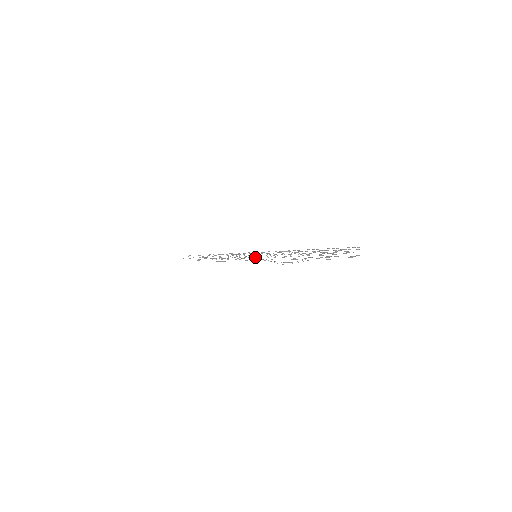
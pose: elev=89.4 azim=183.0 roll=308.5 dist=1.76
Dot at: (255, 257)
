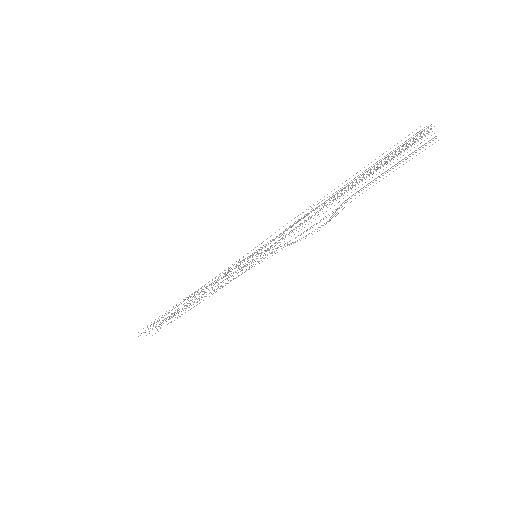
Dot at: occluded
